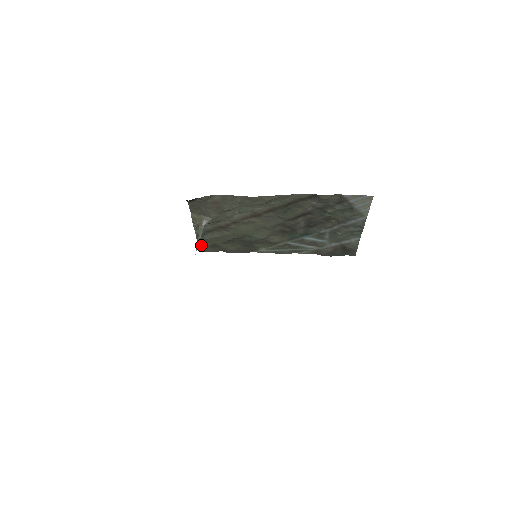
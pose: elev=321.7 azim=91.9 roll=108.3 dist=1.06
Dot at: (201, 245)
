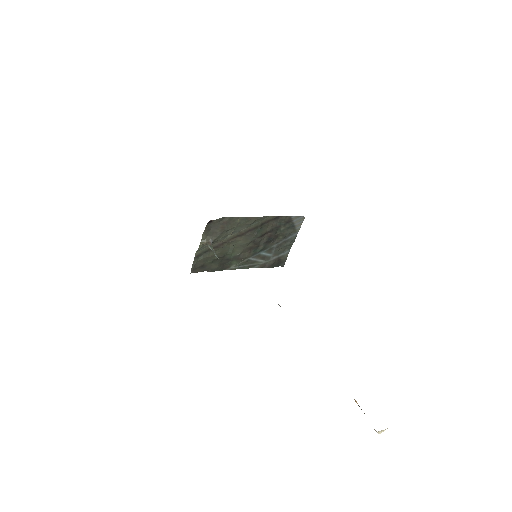
Dot at: (194, 266)
